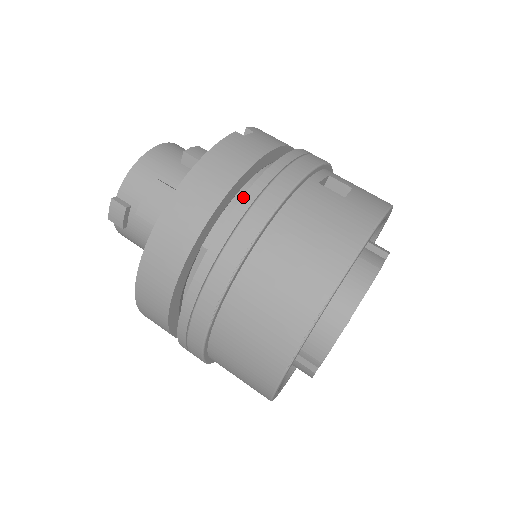
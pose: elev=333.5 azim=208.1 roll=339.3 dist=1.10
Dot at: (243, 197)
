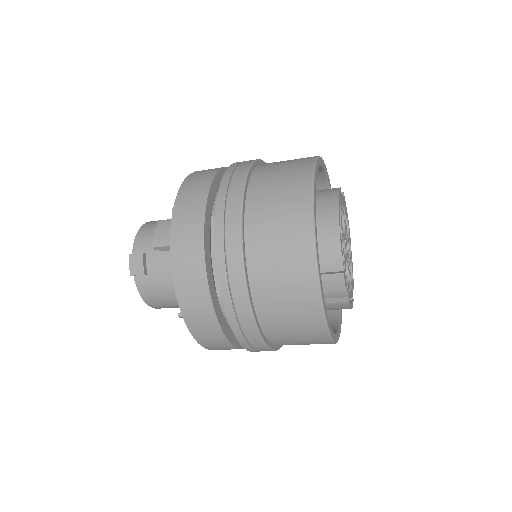
Dot at: (225, 172)
